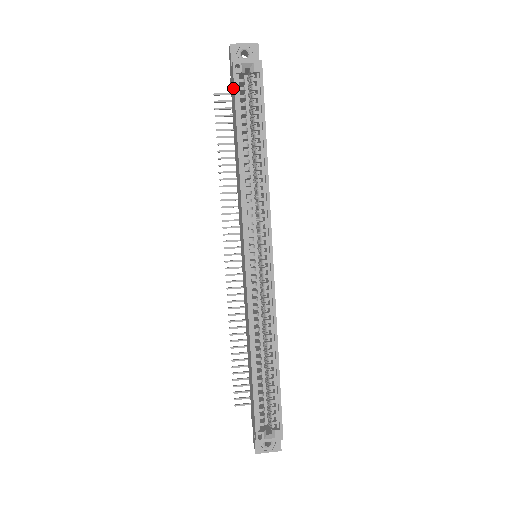
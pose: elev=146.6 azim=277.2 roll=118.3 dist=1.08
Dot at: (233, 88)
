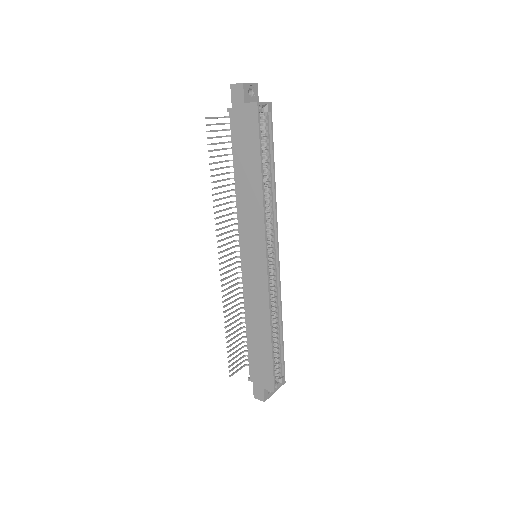
Dot at: (253, 124)
